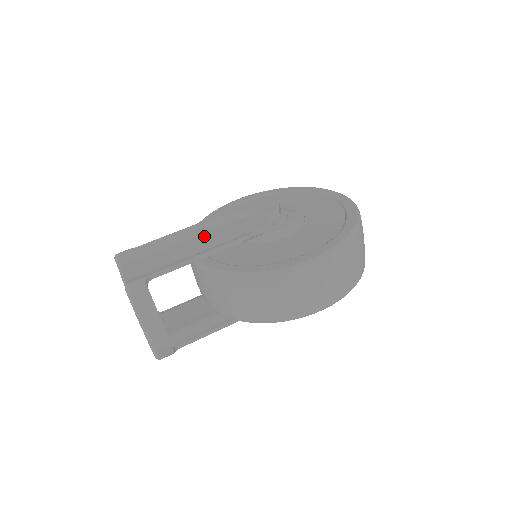
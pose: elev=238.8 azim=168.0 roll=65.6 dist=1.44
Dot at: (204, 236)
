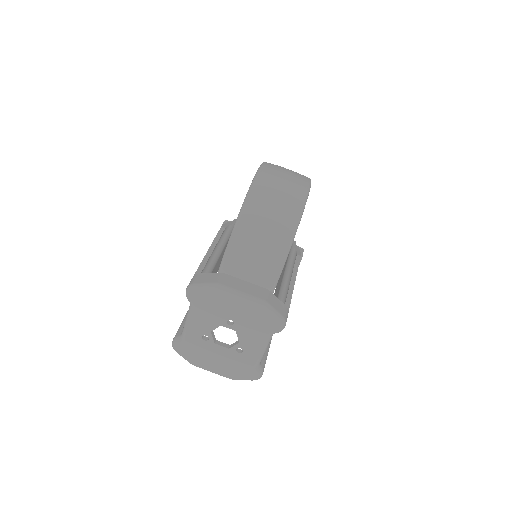
Dot at: occluded
